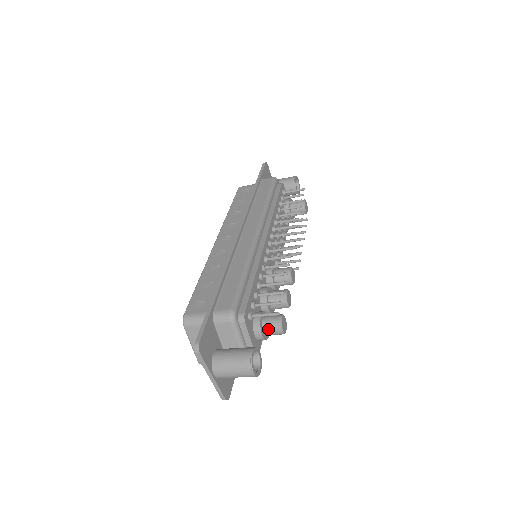
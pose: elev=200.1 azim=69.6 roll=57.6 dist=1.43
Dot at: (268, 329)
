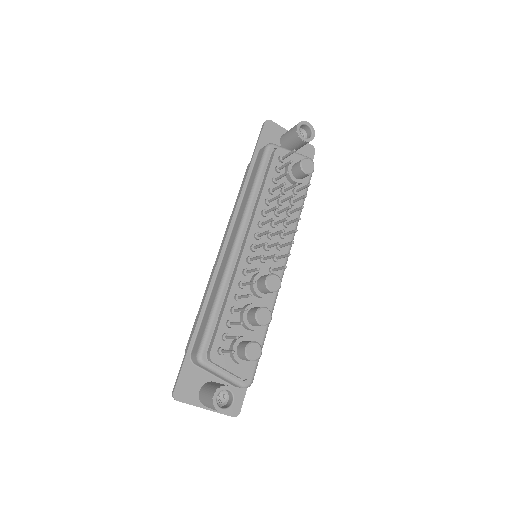
Dot at: (242, 358)
